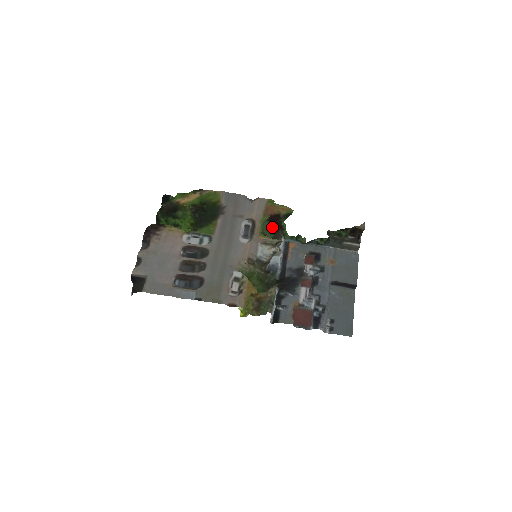
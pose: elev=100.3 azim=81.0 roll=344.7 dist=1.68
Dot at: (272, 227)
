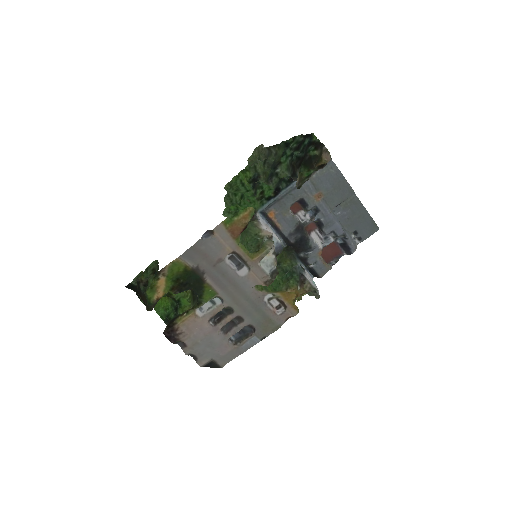
Dot at: occluded
